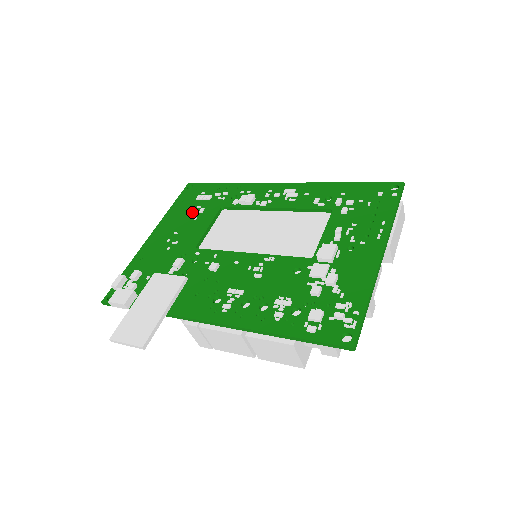
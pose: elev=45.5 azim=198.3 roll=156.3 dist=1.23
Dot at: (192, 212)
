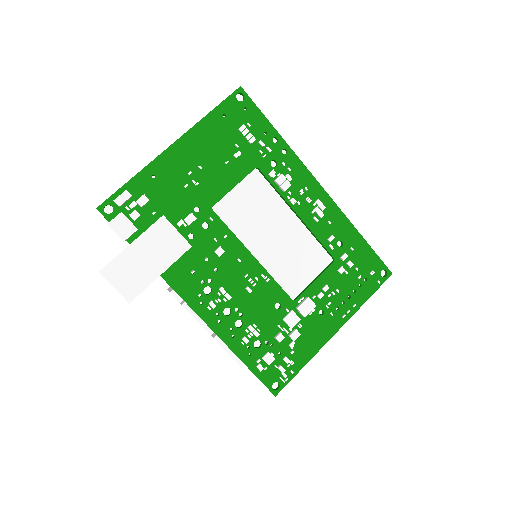
Dot at: (227, 147)
